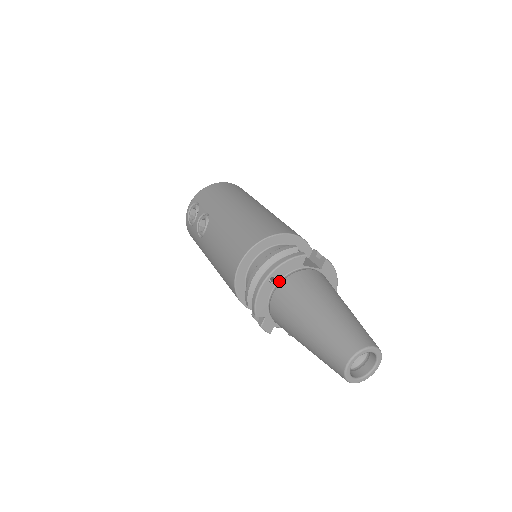
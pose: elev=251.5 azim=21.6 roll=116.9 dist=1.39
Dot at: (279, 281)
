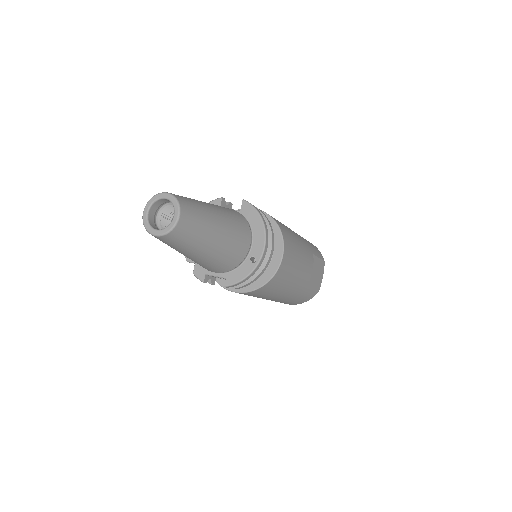
Dot at: occluded
